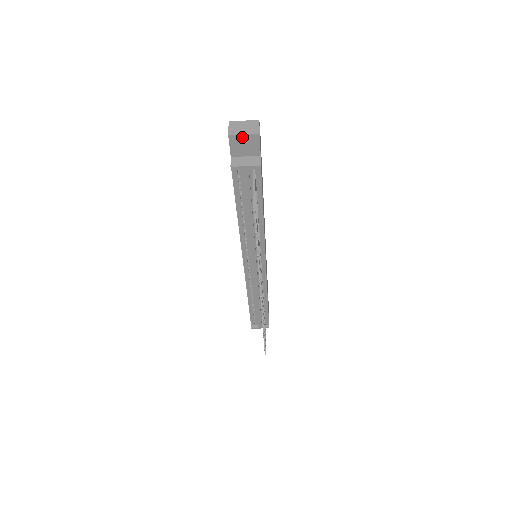
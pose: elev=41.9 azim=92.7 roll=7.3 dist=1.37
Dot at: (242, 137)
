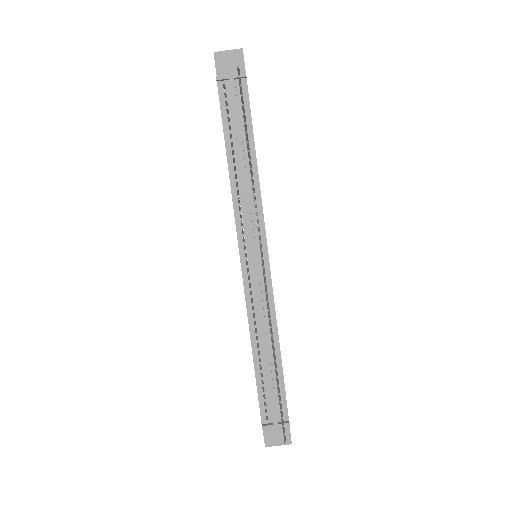
Dot at: (227, 54)
